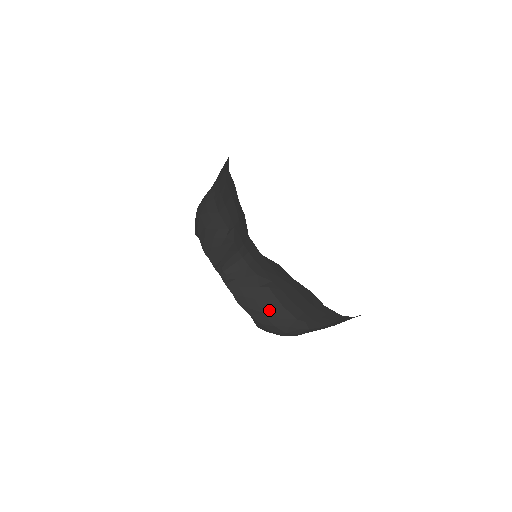
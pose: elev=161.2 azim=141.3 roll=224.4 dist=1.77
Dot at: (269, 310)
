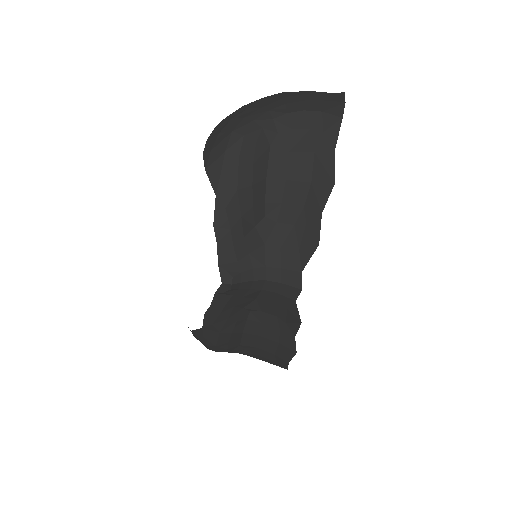
Dot at: (228, 333)
